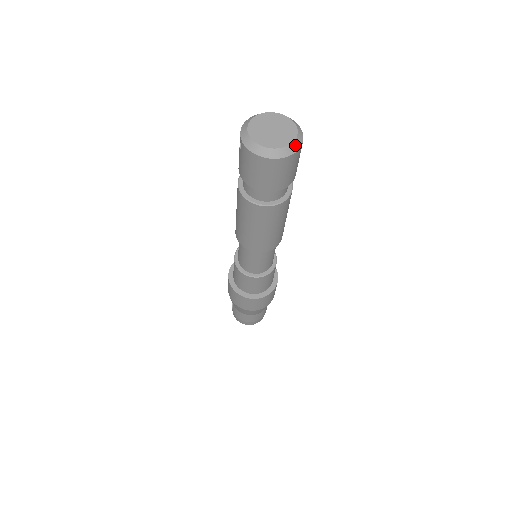
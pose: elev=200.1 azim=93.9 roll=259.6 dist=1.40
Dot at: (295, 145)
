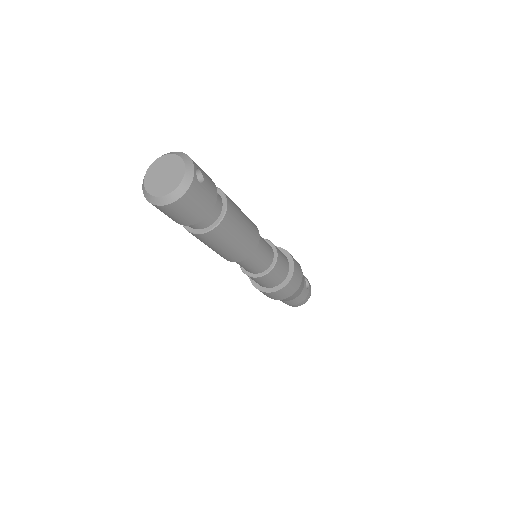
Dot at: (184, 184)
